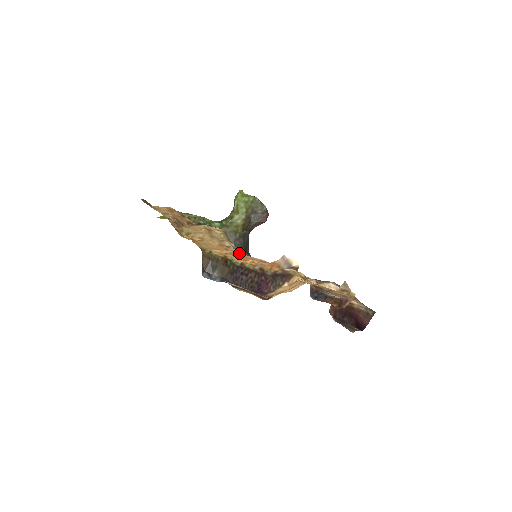
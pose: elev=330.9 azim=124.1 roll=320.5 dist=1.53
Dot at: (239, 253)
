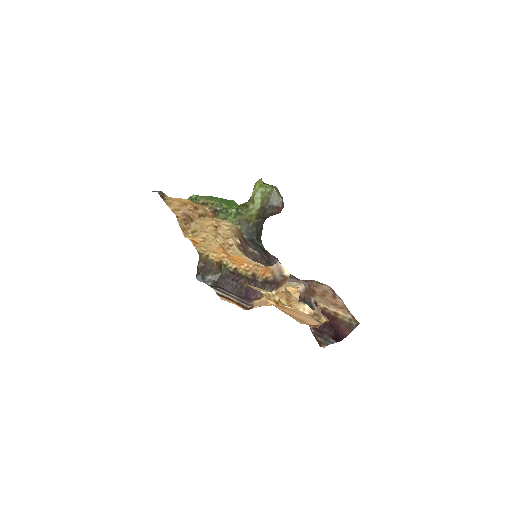
Dot at: (240, 253)
